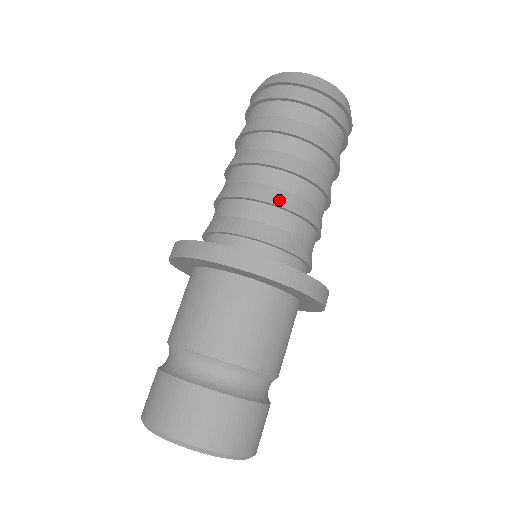
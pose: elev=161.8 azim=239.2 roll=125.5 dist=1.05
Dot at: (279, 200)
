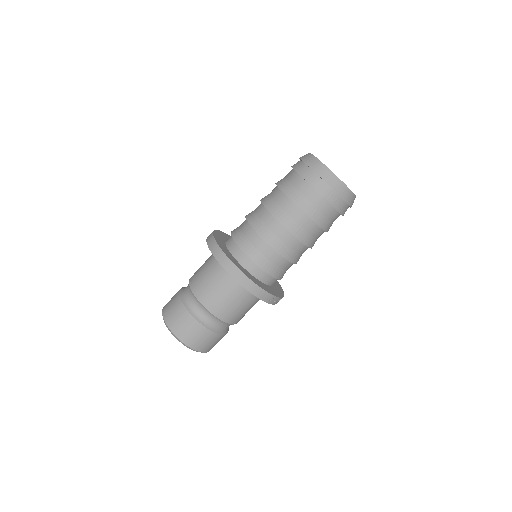
Dot at: (256, 226)
